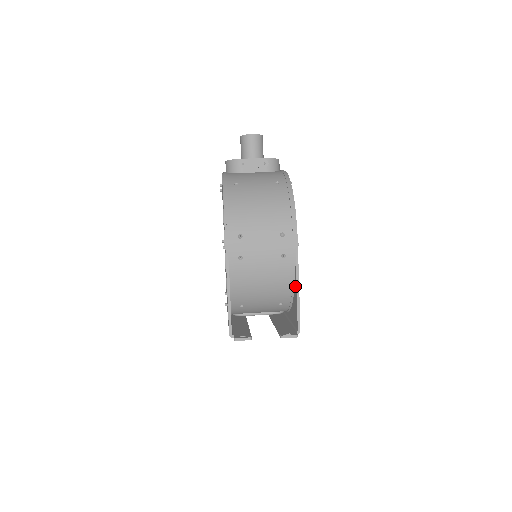
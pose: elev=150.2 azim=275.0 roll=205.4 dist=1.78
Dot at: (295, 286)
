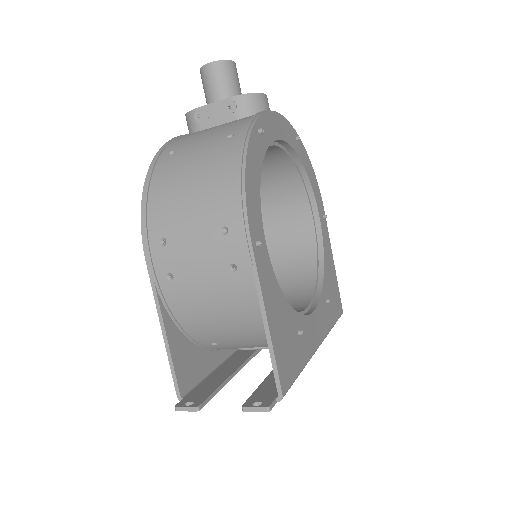
Dot at: occluded
